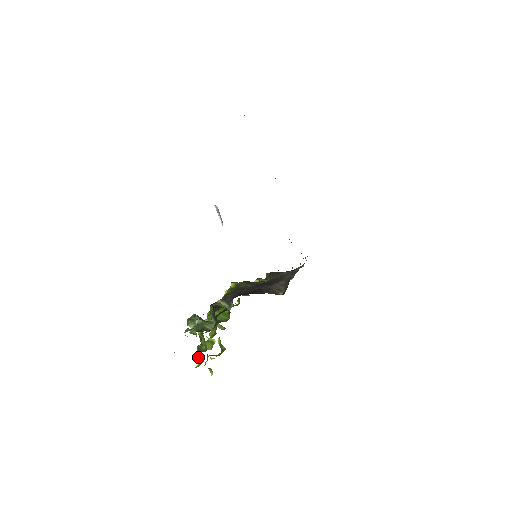
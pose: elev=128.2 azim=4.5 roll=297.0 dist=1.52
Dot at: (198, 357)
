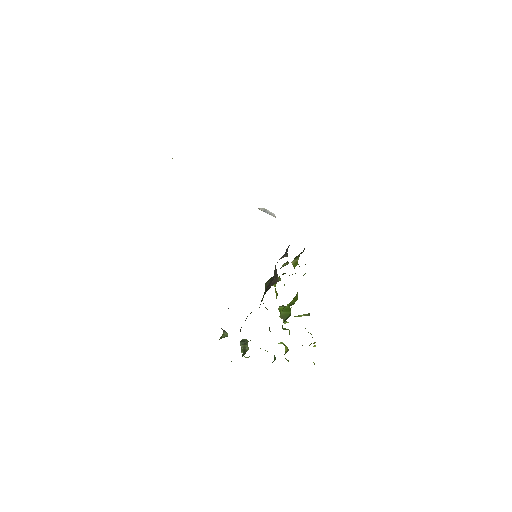
Dot at: occluded
